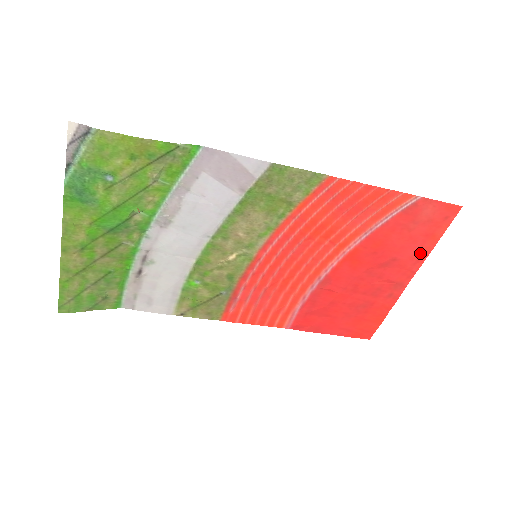
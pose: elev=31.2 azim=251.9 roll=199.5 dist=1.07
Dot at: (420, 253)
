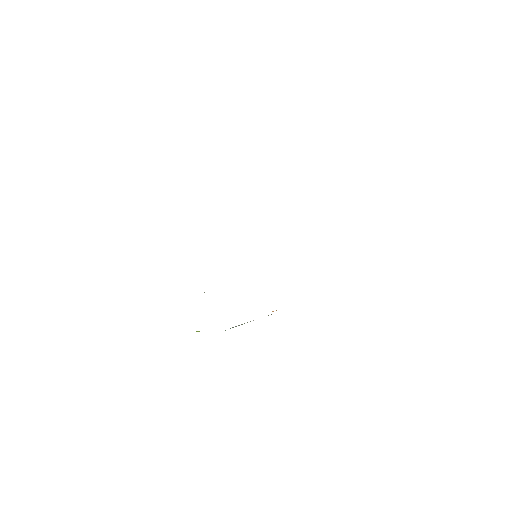
Dot at: occluded
